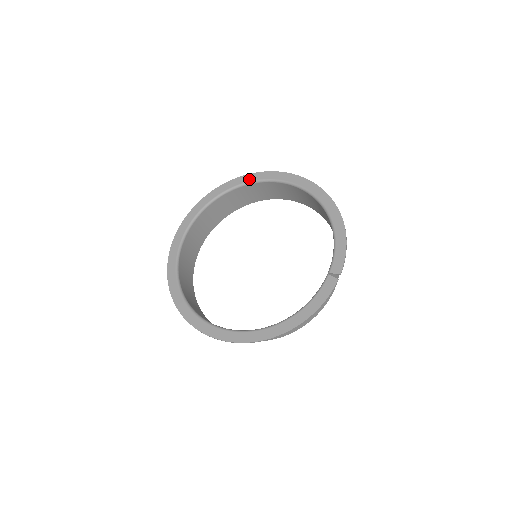
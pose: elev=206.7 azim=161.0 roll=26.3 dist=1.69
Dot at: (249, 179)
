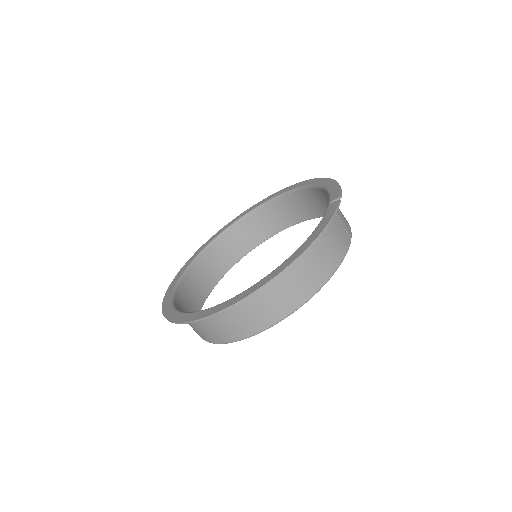
Dot at: (236, 219)
